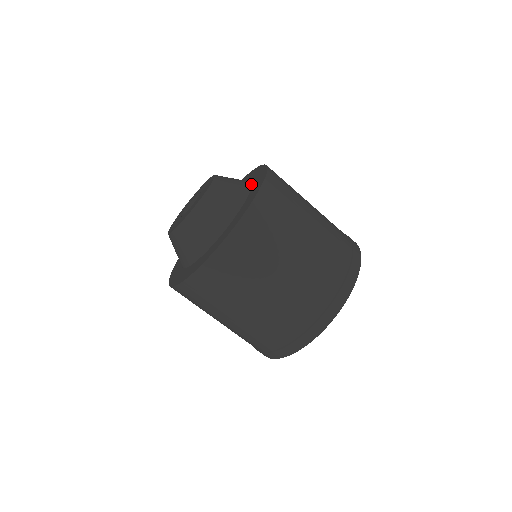
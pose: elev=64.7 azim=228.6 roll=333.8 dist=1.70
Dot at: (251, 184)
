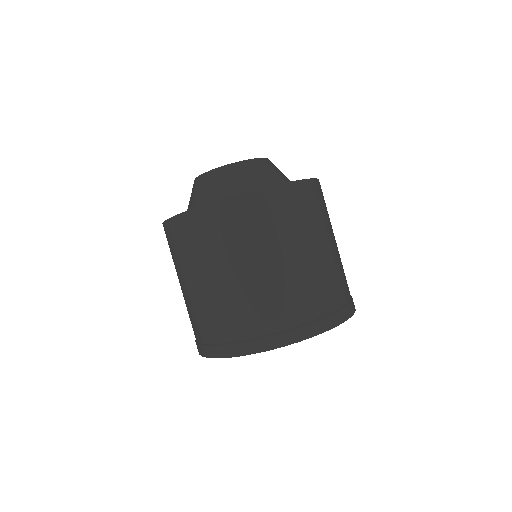
Dot at: occluded
